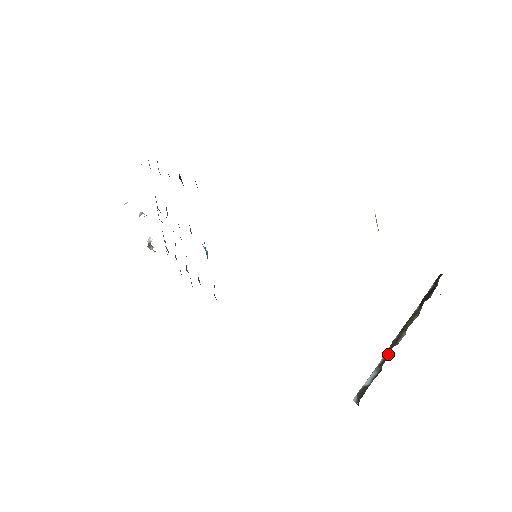
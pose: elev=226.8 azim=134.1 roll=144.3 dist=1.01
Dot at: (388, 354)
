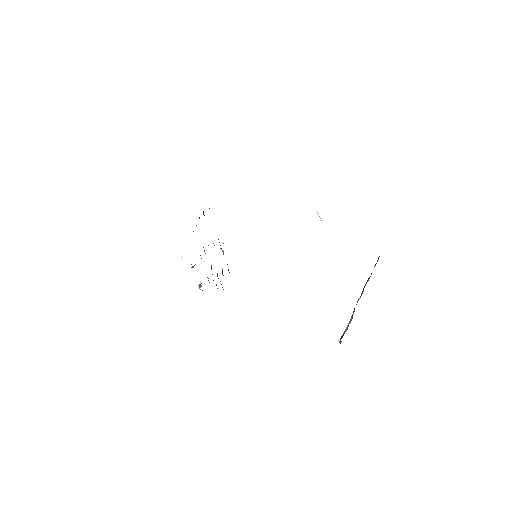
Dot at: occluded
